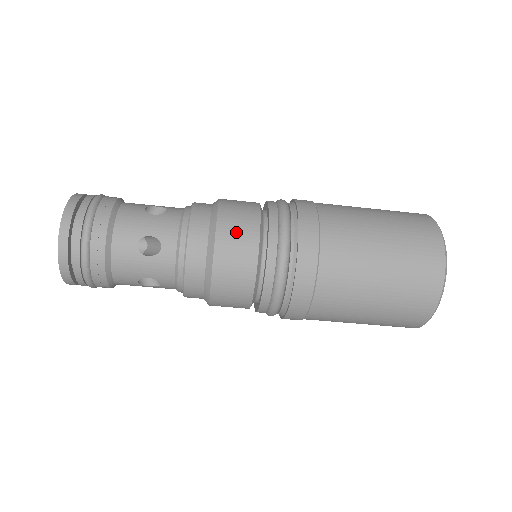
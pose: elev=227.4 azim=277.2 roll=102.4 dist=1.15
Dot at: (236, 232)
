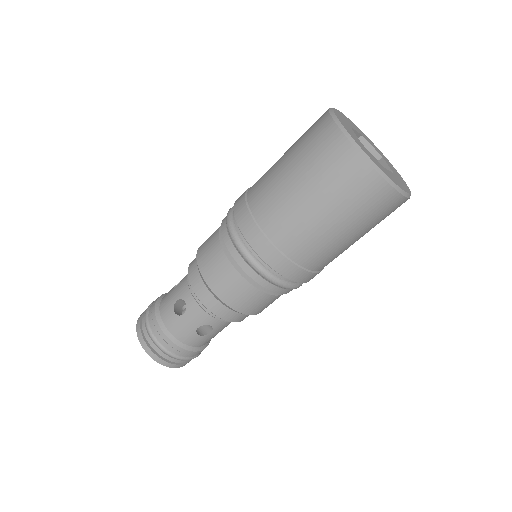
Dot at: (235, 294)
